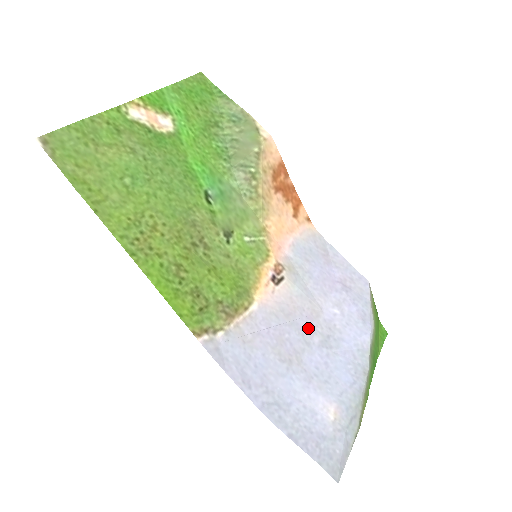
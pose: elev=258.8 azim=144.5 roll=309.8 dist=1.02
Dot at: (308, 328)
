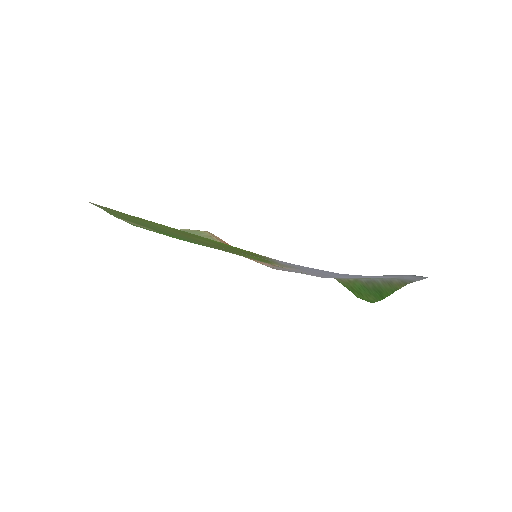
Dot at: occluded
